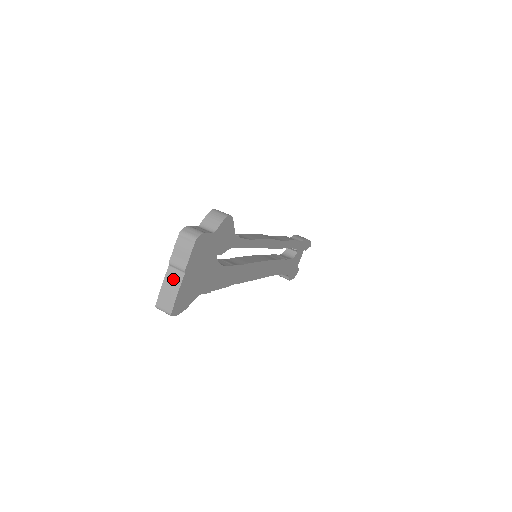
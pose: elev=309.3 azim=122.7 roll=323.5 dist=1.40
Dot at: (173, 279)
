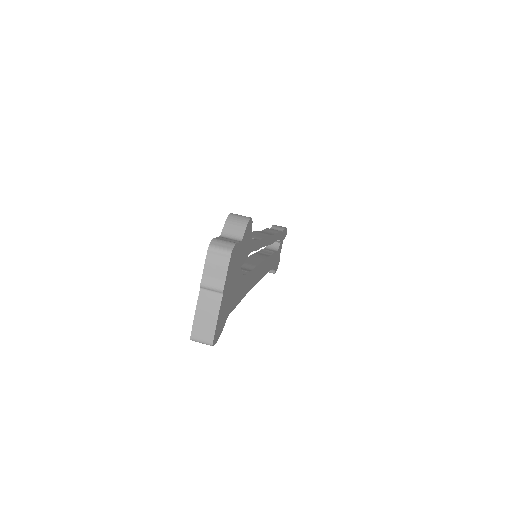
Dot at: (209, 303)
